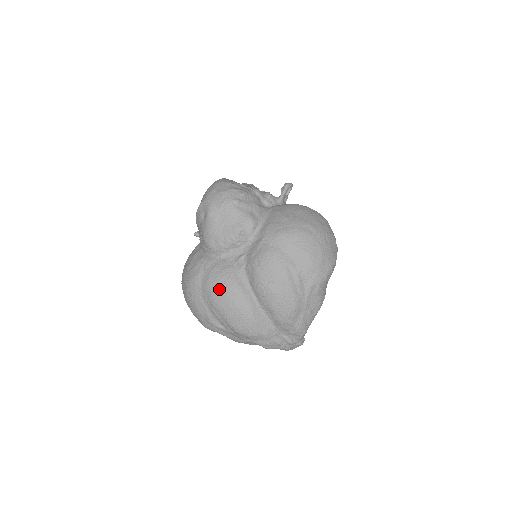
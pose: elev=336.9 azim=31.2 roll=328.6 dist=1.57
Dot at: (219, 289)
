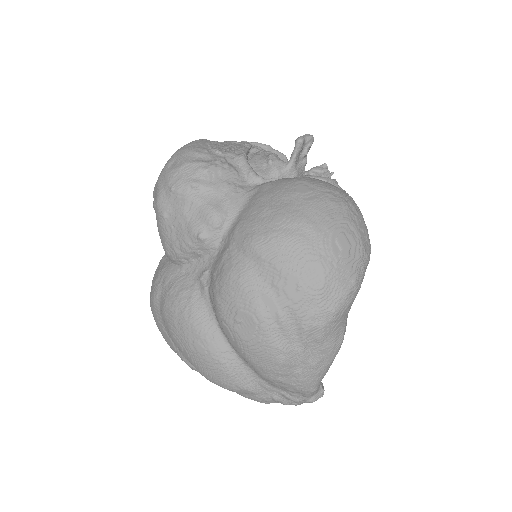
Dot at: (175, 321)
